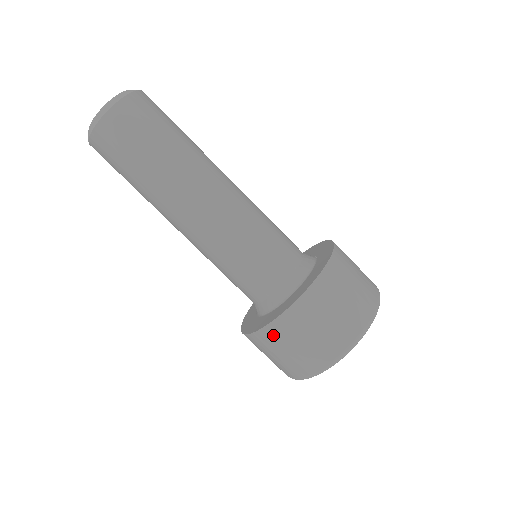
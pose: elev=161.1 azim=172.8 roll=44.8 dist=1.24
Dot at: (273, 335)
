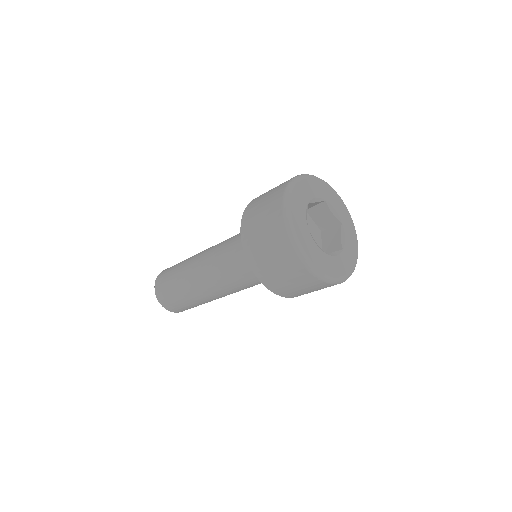
Dot at: (249, 241)
